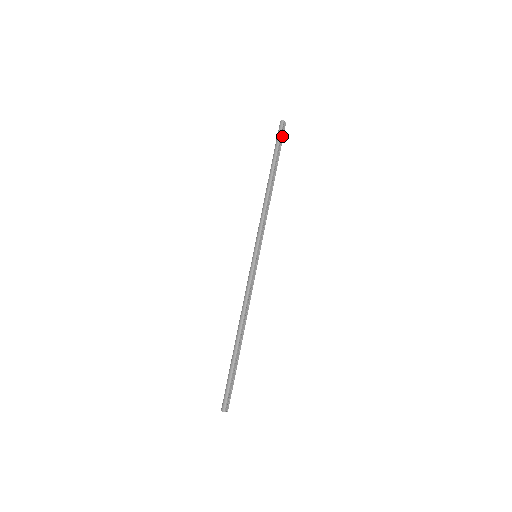
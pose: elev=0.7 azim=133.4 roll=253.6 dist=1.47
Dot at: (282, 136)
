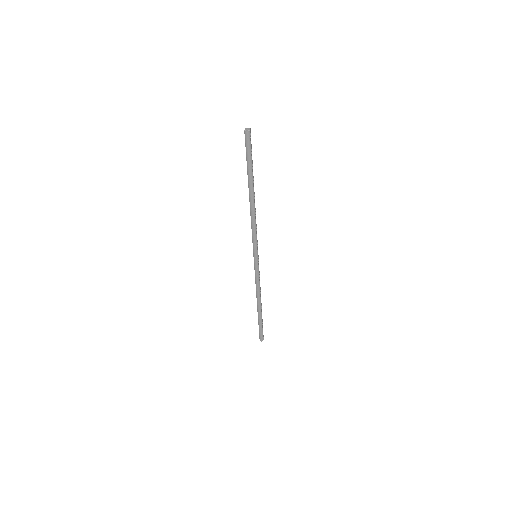
Dot at: (251, 147)
